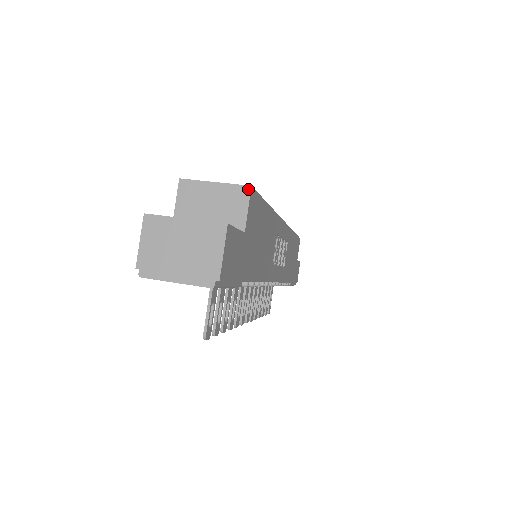
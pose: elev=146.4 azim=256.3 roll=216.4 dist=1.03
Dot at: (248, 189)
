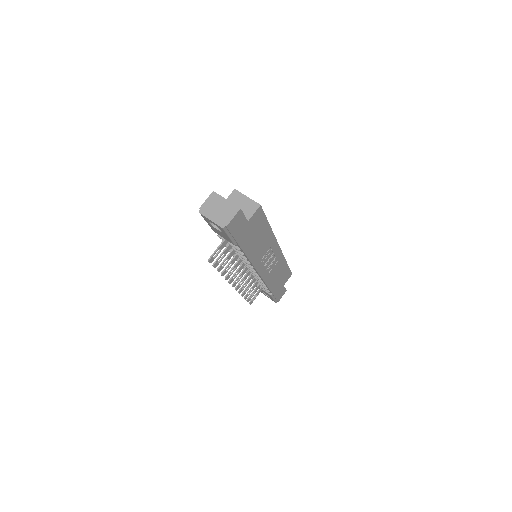
Dot at: (259, 205)
